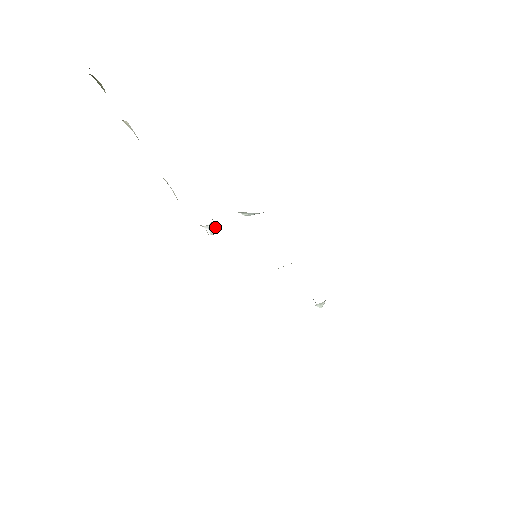
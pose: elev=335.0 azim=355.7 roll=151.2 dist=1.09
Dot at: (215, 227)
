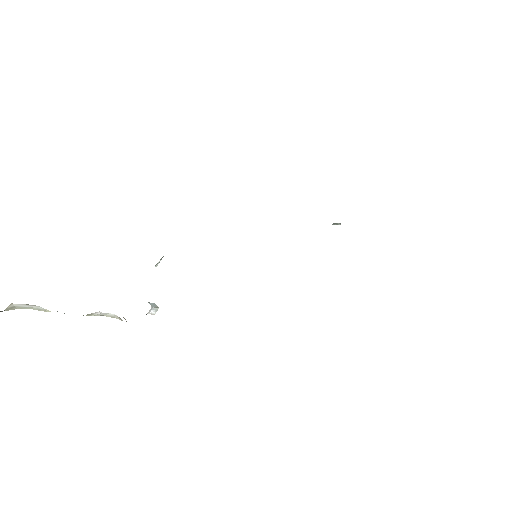
Dot at: (151, 303)
